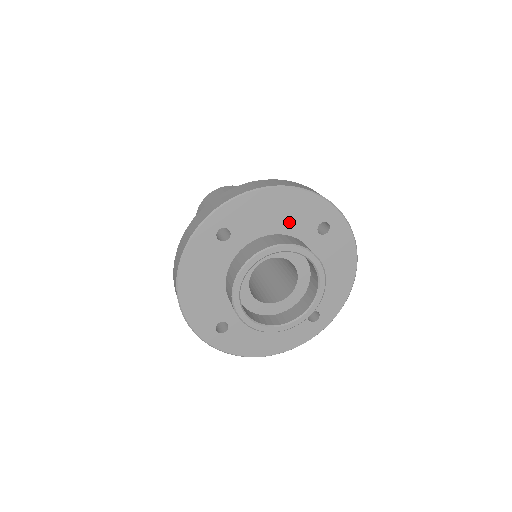
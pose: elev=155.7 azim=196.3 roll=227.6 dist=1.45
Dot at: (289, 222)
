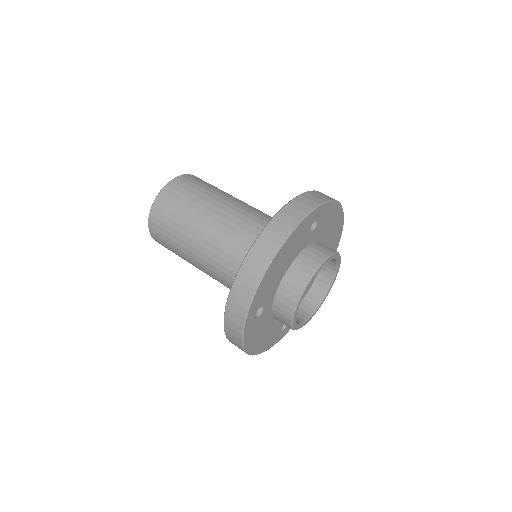
Dot at: (328, 239)
